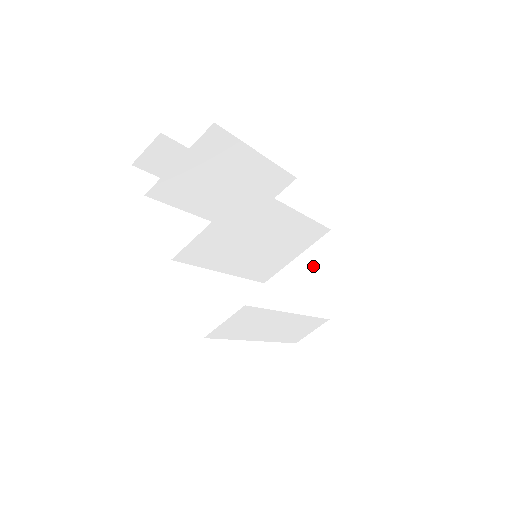
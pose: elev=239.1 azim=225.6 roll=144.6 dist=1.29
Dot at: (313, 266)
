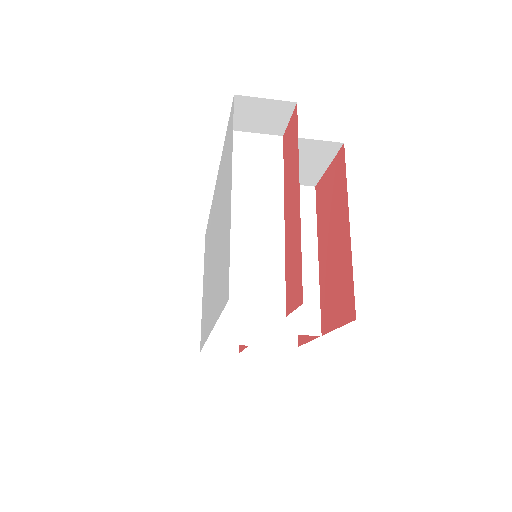
Dot at: occluded
